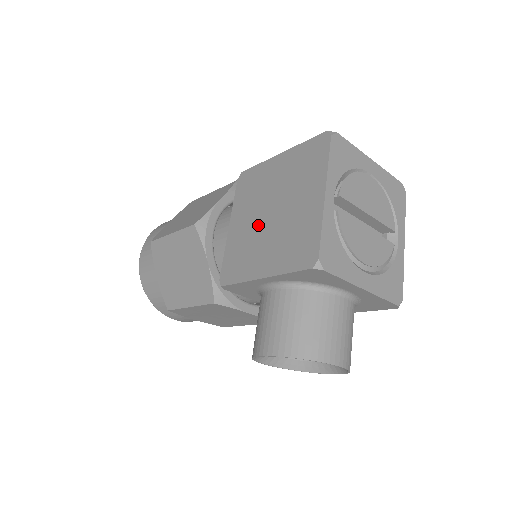
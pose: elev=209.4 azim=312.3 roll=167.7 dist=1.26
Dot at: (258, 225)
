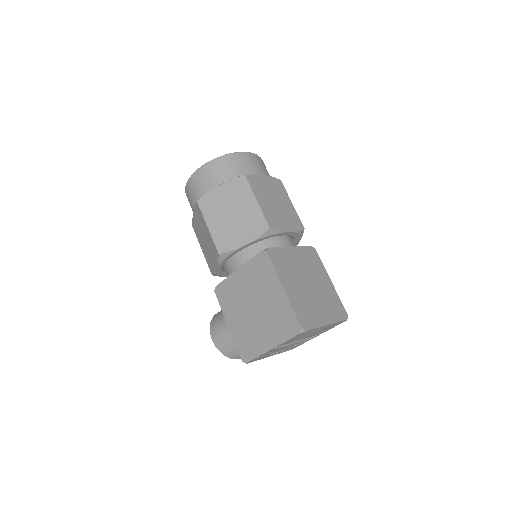
Dot at: (246, 301)
